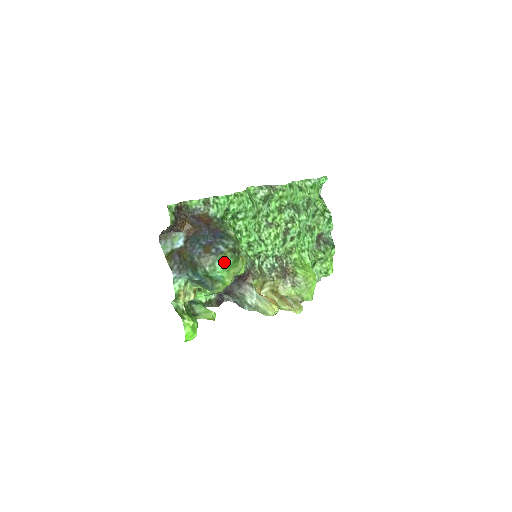
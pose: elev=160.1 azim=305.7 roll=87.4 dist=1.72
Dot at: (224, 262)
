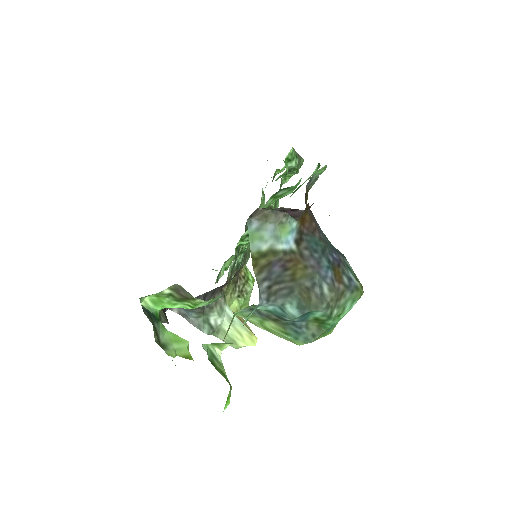
Dot at: occluded
